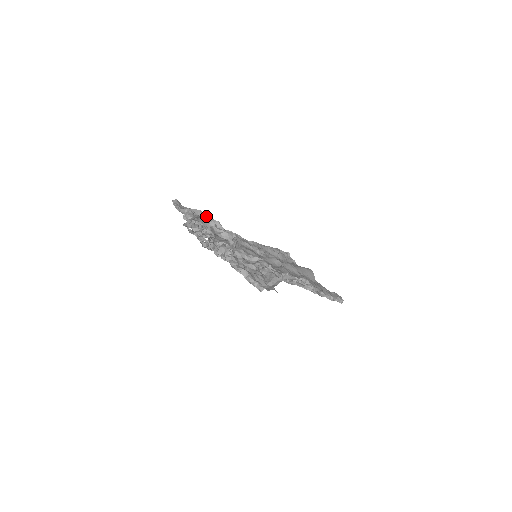
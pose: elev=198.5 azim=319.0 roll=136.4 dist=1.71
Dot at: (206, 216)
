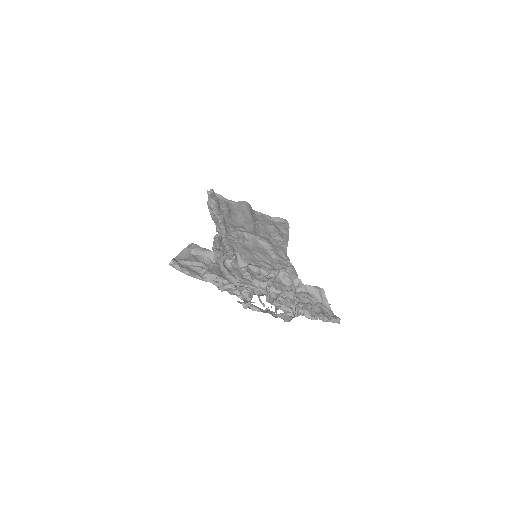
Dot at: (202, 252)
